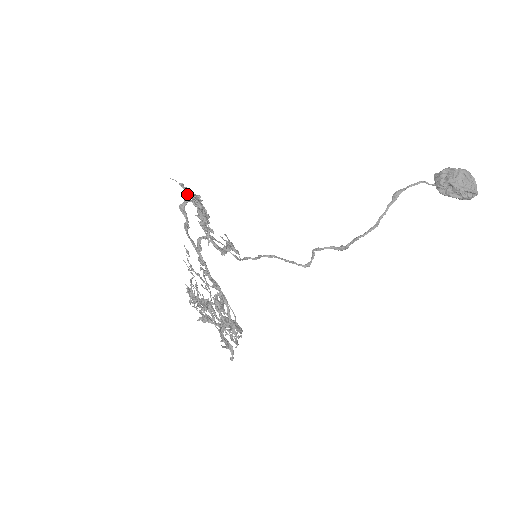
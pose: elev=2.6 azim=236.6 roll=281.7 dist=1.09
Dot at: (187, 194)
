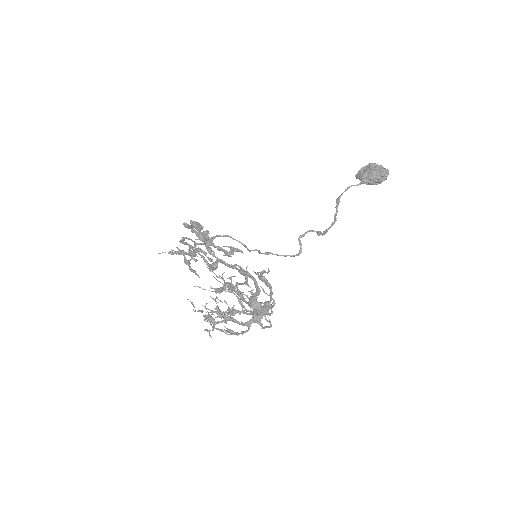
Dot at: (179, 252)
